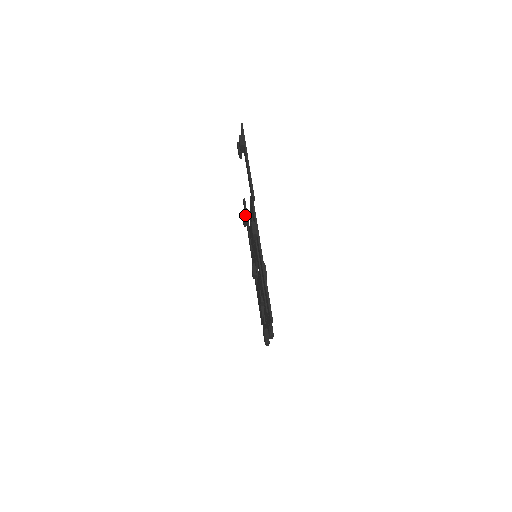
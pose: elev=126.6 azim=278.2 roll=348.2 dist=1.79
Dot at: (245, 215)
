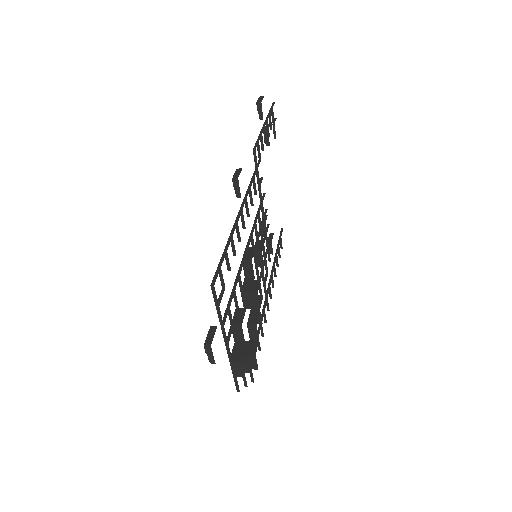
Dot at: occluded
